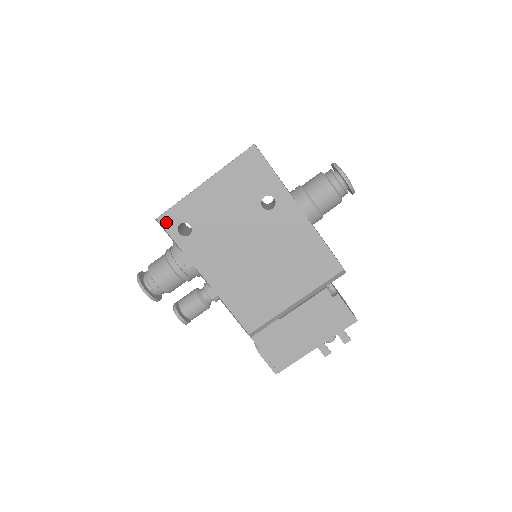
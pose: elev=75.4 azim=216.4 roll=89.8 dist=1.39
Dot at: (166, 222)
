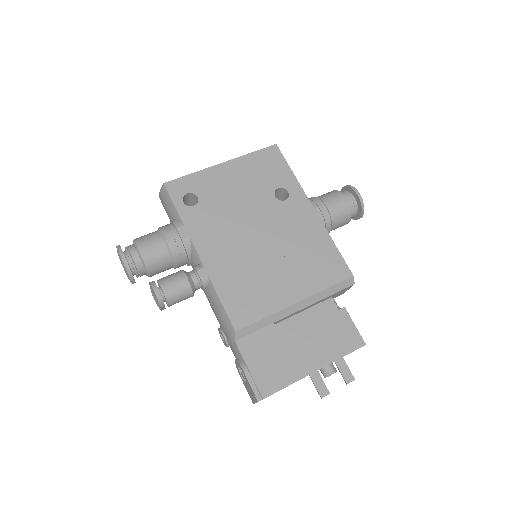
Dot at: (173, 188)
